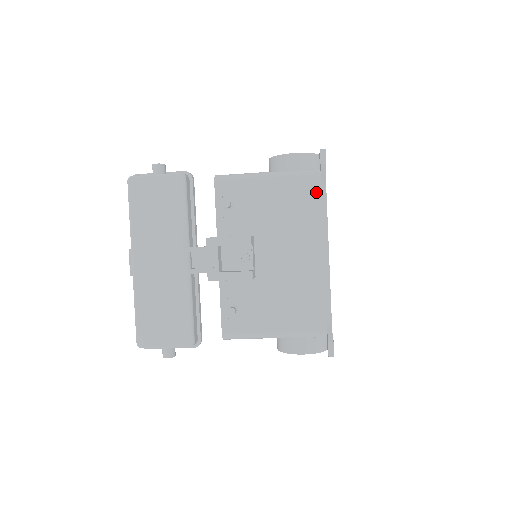
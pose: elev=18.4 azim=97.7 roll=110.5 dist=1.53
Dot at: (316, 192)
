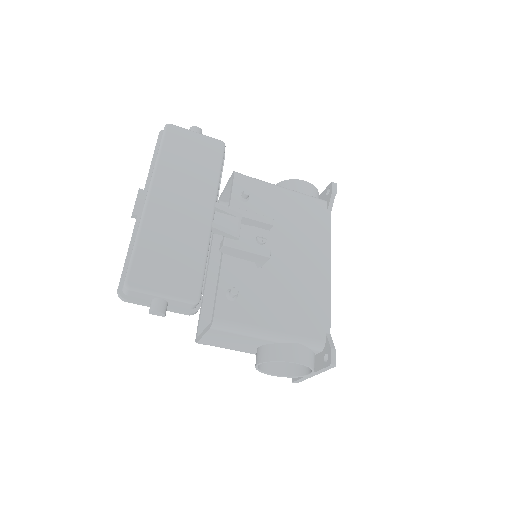
Dot at: (323, 215)
